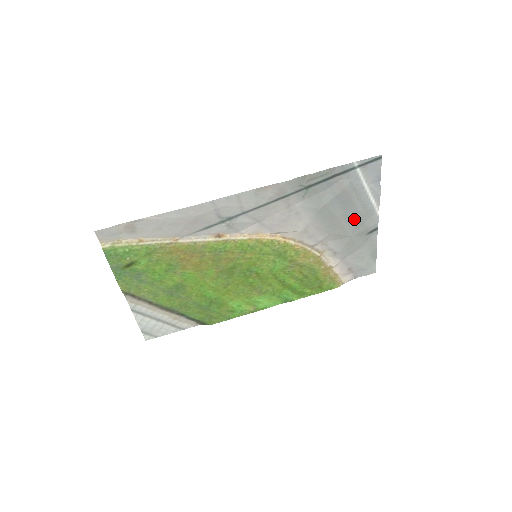
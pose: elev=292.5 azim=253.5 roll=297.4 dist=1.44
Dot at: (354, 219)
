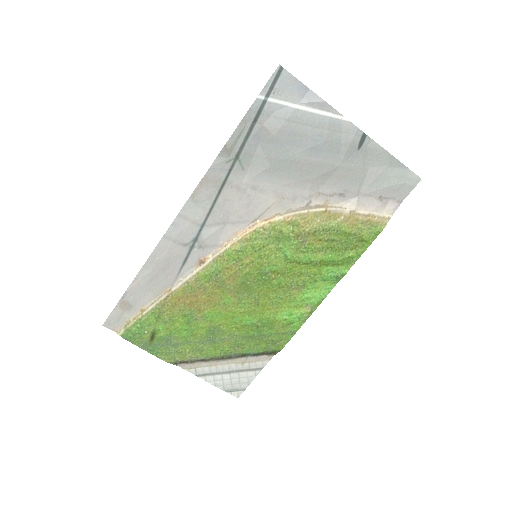
Dot at: (323, 147)
